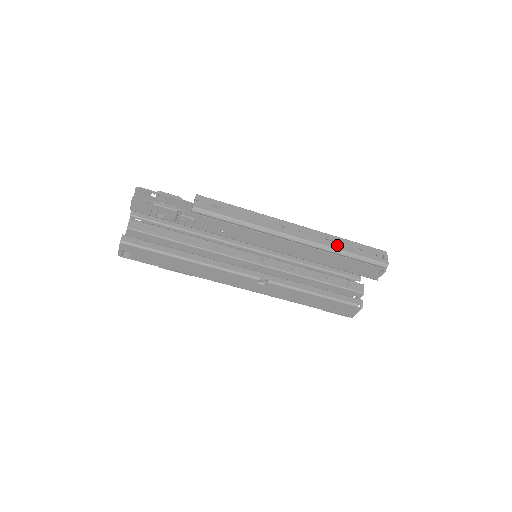
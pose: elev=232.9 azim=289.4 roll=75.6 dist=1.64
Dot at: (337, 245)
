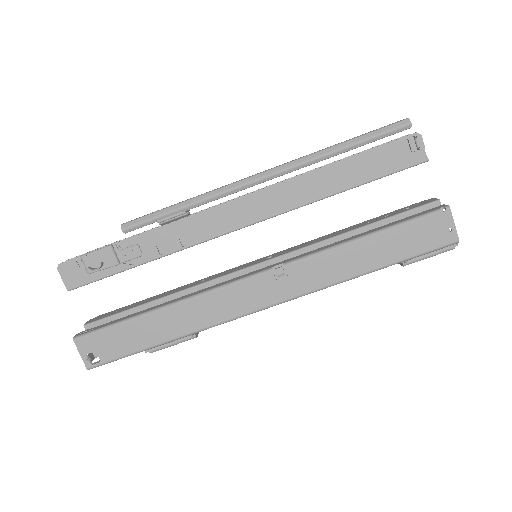
Dot at: (323, 149)
